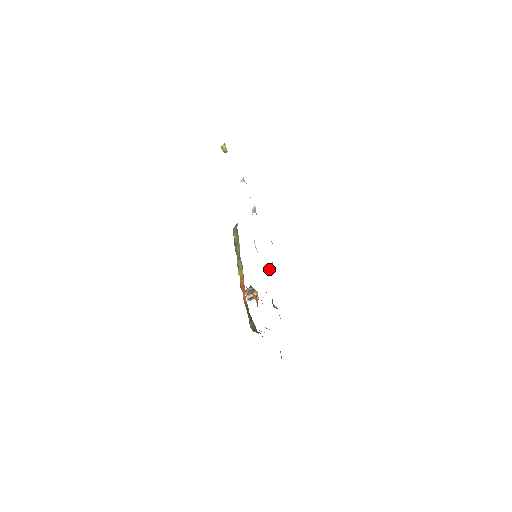
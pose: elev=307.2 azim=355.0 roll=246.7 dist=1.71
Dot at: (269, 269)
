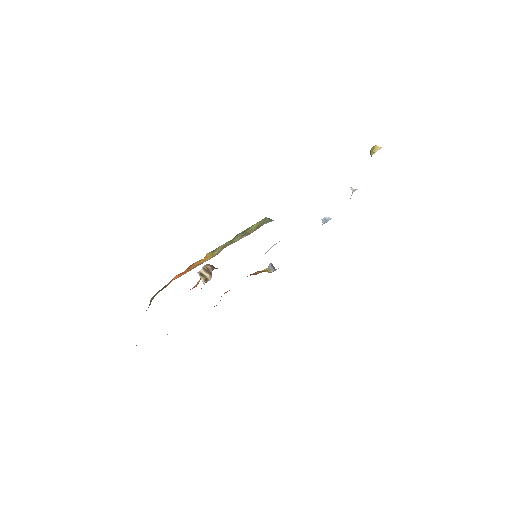
Dot at: (267, 269)
